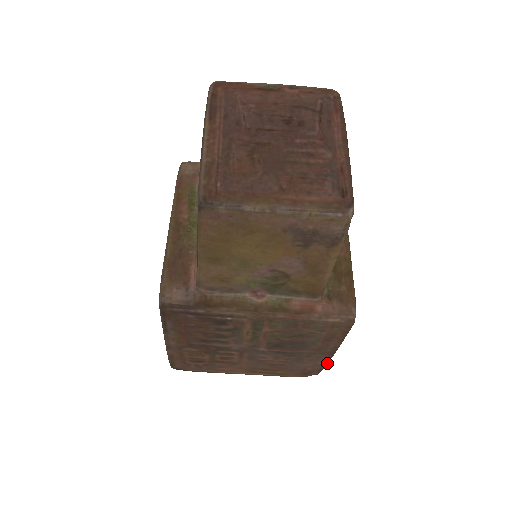
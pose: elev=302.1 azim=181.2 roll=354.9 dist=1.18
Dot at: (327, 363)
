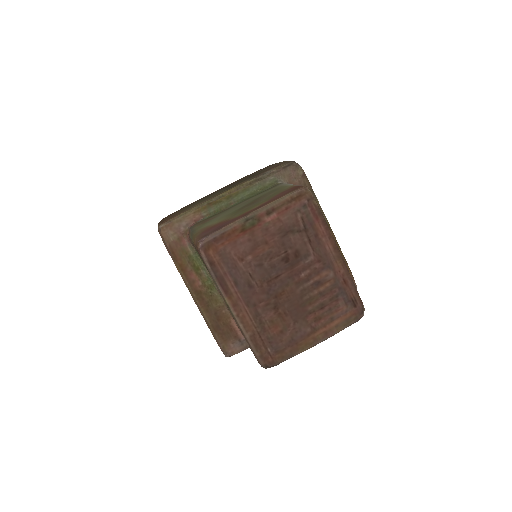
Dot at: occluded
